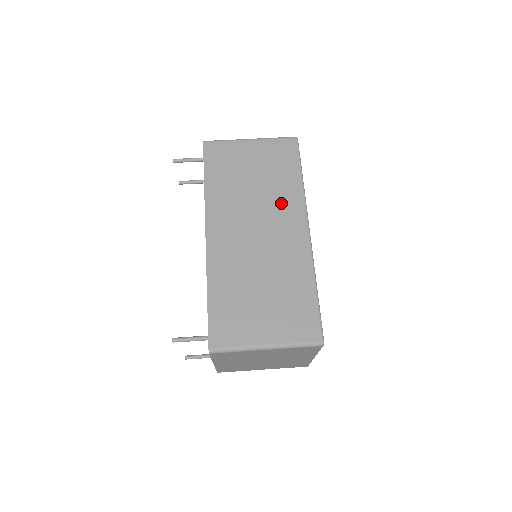
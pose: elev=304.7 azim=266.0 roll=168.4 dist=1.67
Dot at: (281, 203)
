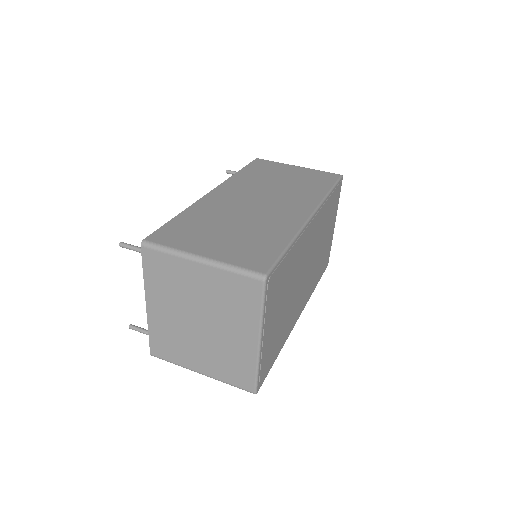
Dot at: (297, 195)
